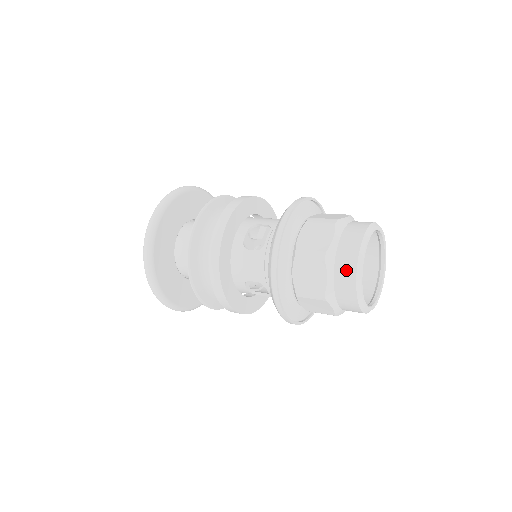
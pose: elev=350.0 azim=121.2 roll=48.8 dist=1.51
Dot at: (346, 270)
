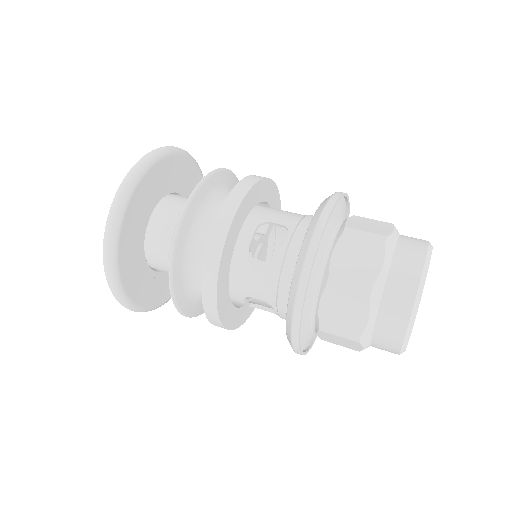
Dot at: (396, 312)
